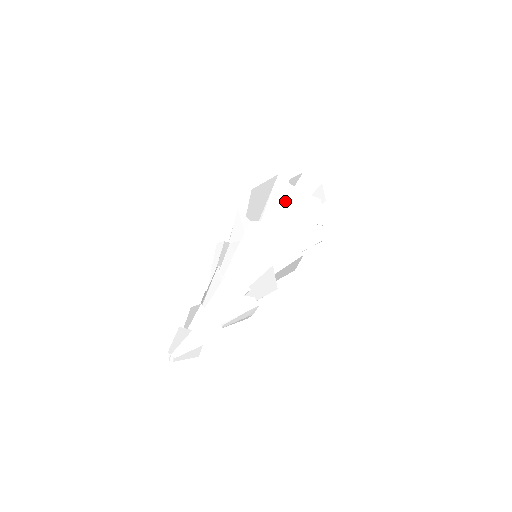
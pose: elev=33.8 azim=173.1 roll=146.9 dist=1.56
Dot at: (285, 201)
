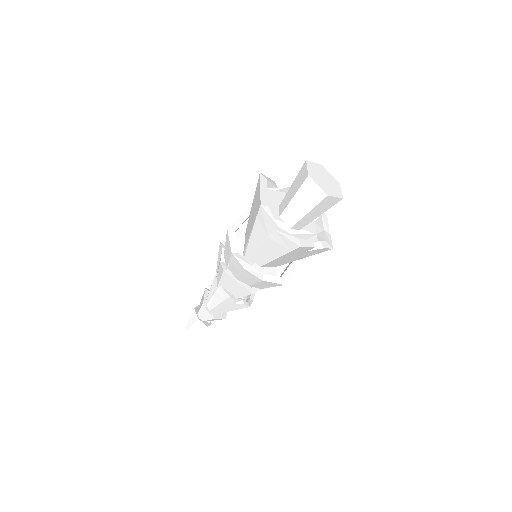
Dot at: (266, 238)
